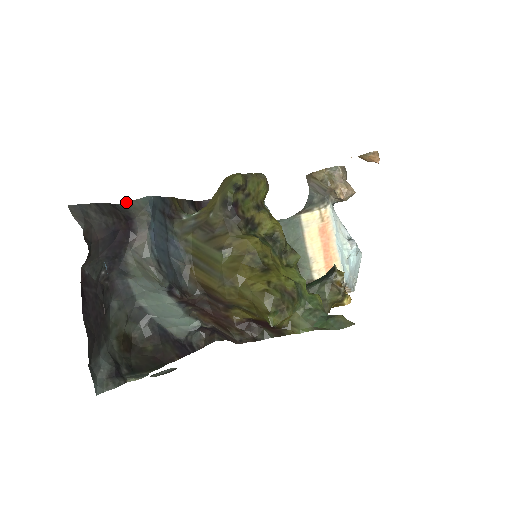
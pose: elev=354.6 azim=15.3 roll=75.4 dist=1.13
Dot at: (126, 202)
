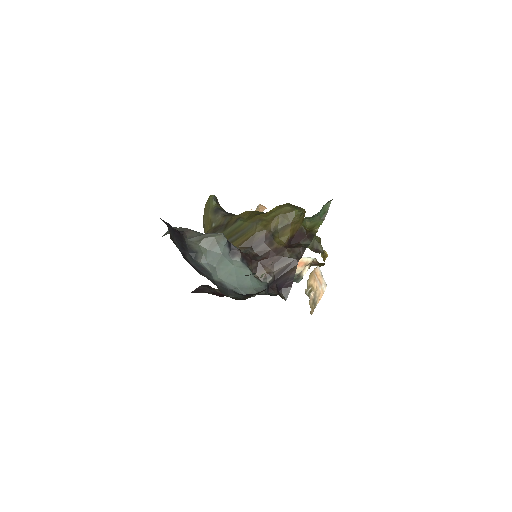
Dot at: occluded
